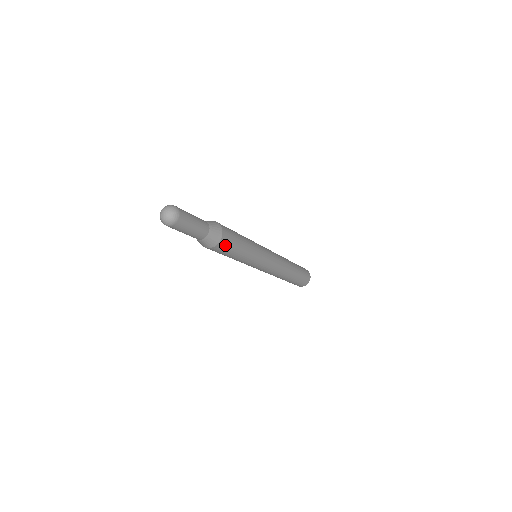
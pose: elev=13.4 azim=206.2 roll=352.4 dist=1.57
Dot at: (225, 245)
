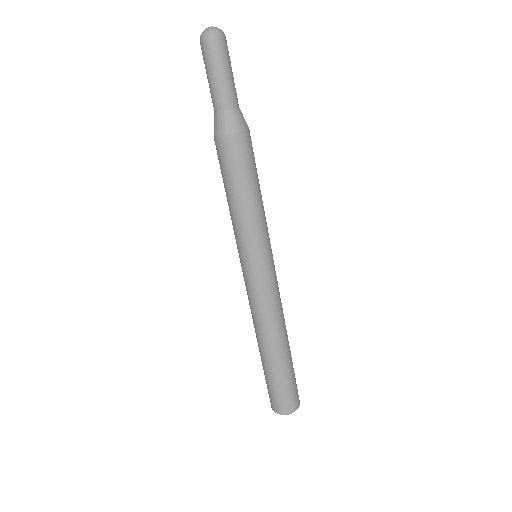
Dot at: occluded
